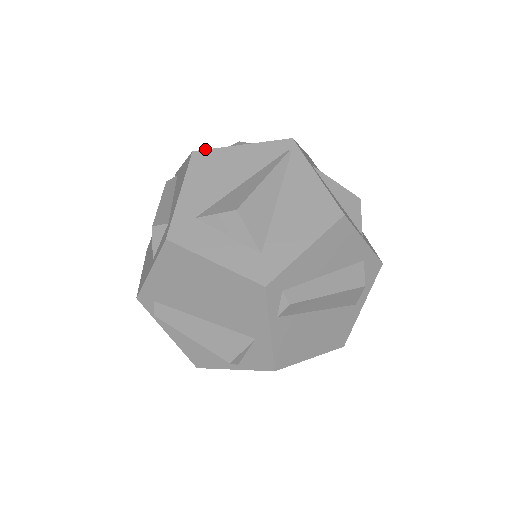
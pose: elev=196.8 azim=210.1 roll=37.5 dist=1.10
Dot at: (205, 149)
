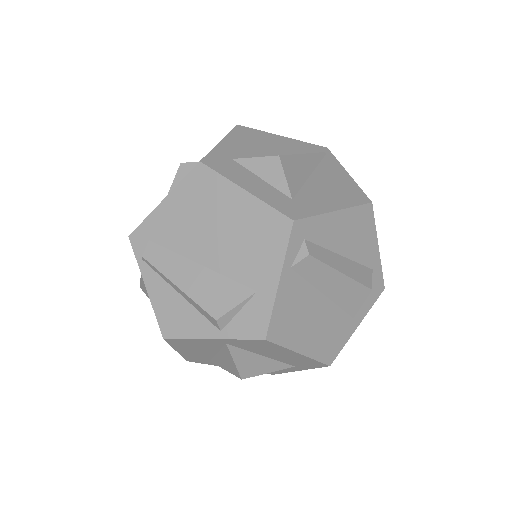
Dot at: occluded
